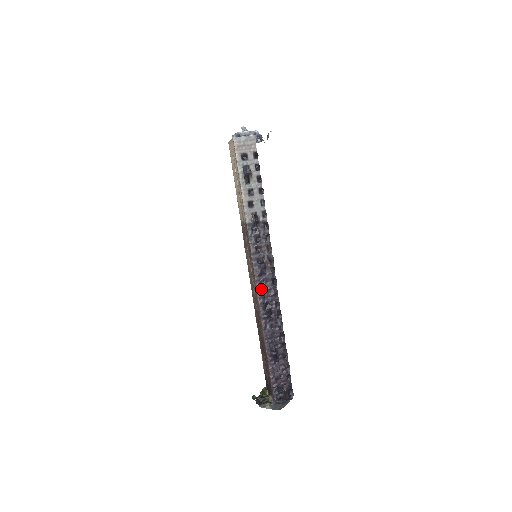
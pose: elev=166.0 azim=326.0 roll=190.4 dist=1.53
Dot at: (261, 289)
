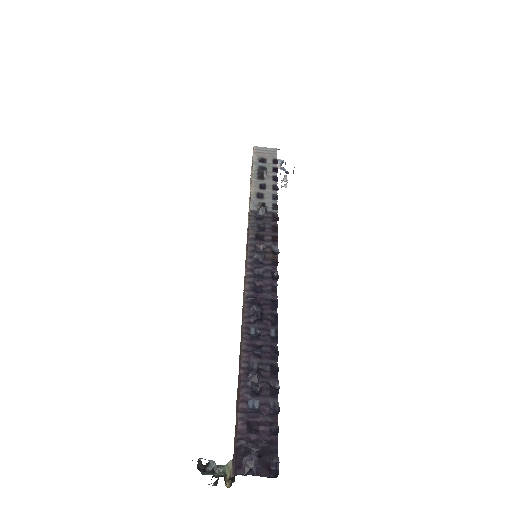
Dot at: (253, 280)
